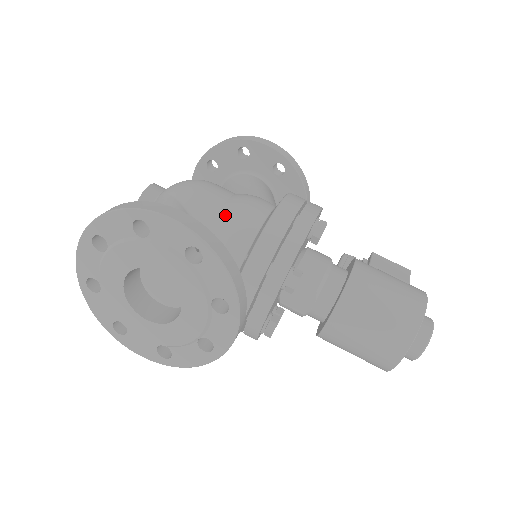
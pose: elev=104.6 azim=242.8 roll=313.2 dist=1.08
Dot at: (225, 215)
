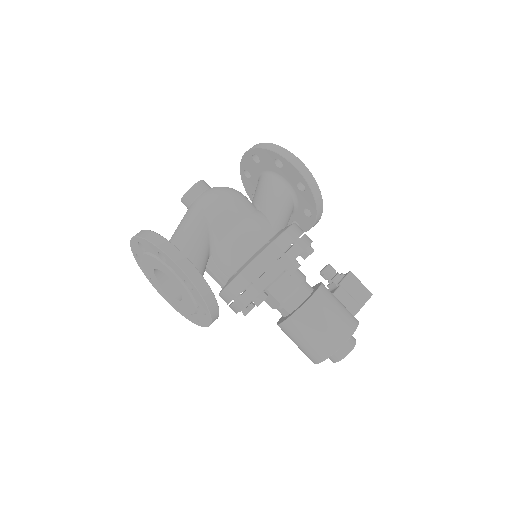
Dot at: (232, 238)
